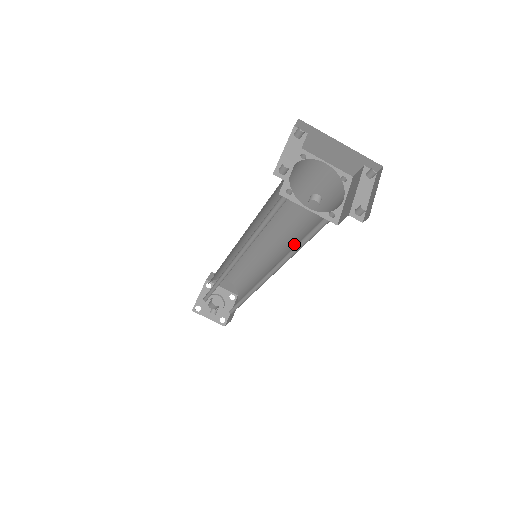
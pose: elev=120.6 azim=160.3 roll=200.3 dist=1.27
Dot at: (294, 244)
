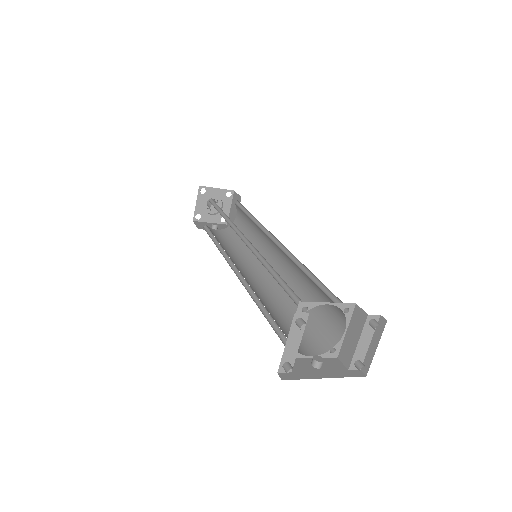
Dot at: (295, 273)
